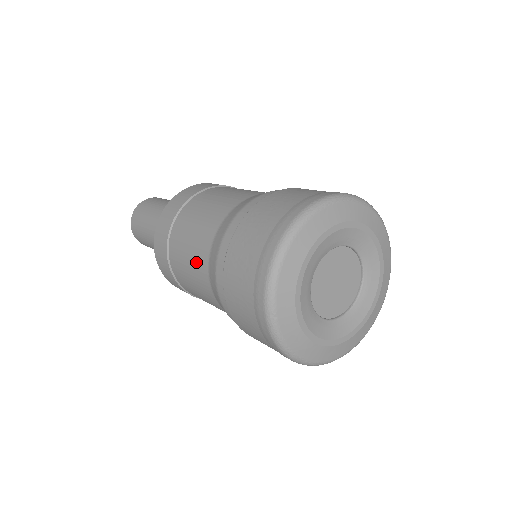
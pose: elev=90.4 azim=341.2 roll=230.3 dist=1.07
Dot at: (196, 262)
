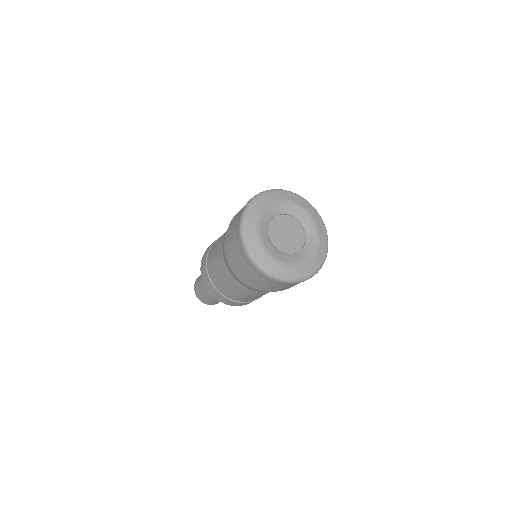
Dot at: occluded
